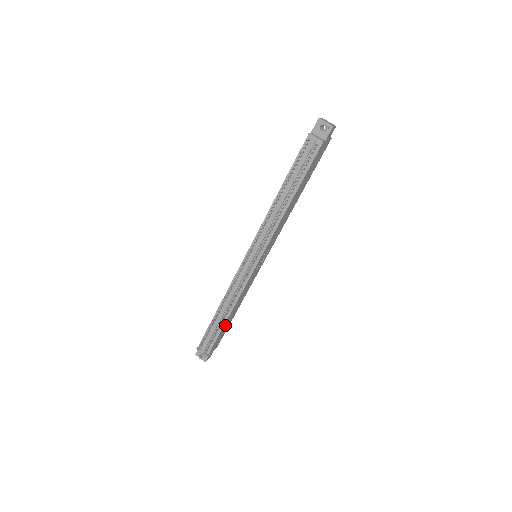
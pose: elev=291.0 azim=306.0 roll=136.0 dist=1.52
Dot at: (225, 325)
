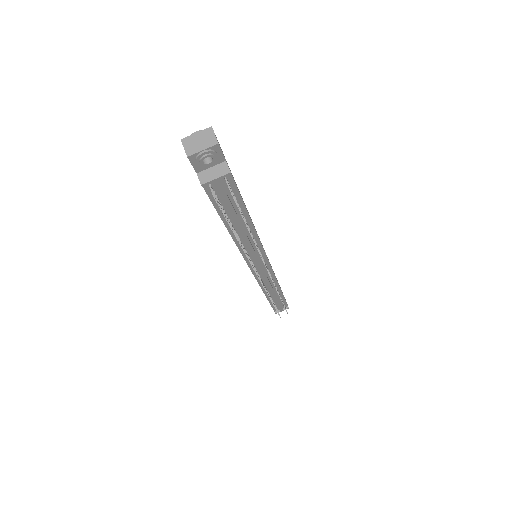
Dot at: occluded
